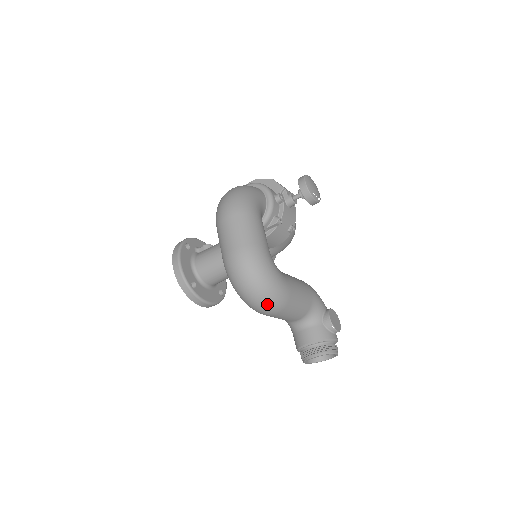
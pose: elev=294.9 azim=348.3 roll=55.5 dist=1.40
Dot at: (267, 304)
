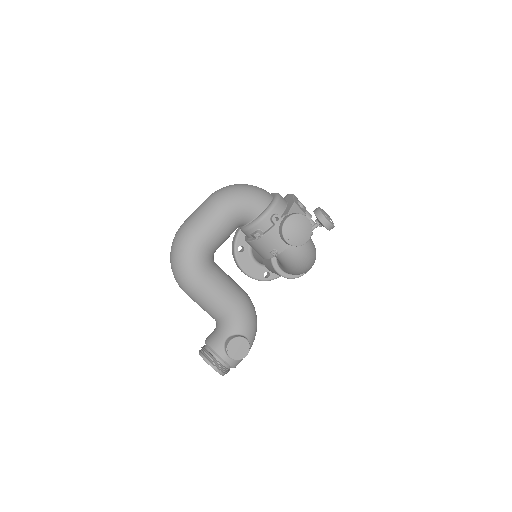
Dot at: (176, 278)
